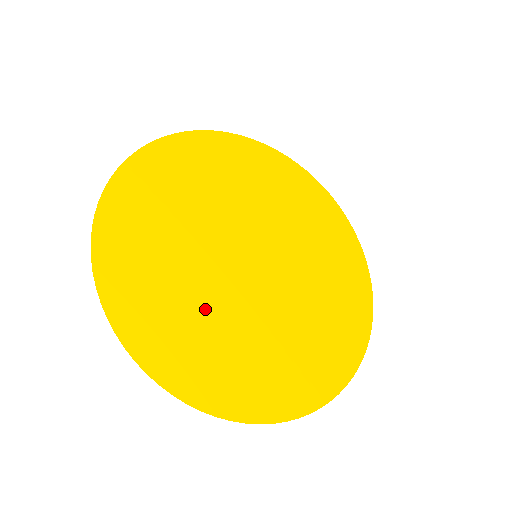
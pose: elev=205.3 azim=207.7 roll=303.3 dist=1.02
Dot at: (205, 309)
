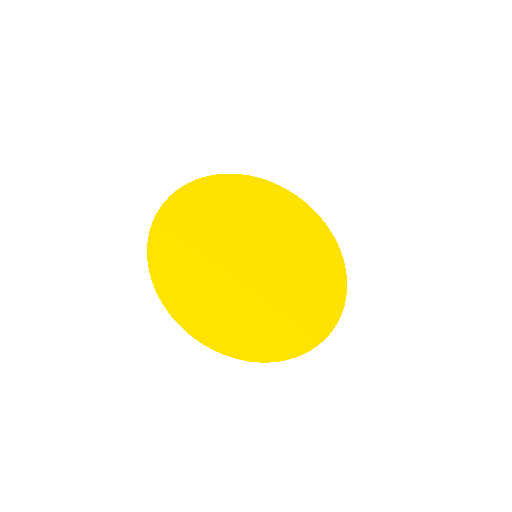
Dot at: (221, 292)
